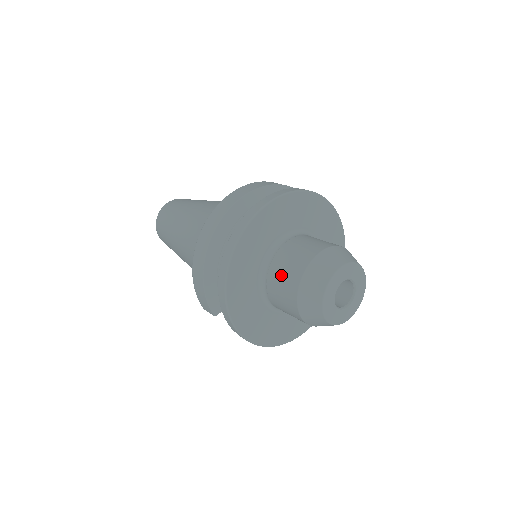
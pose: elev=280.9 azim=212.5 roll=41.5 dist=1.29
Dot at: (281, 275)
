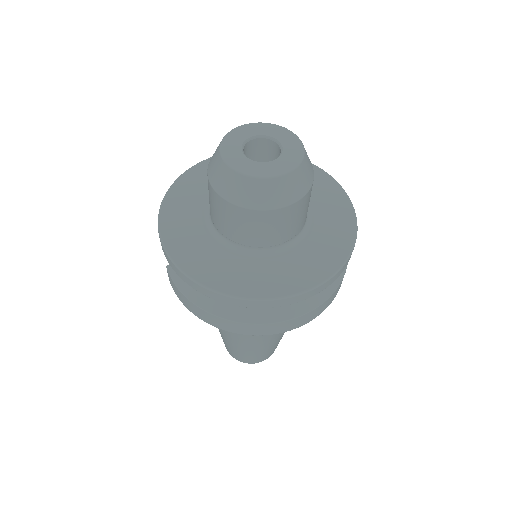
Dot at: occluded
